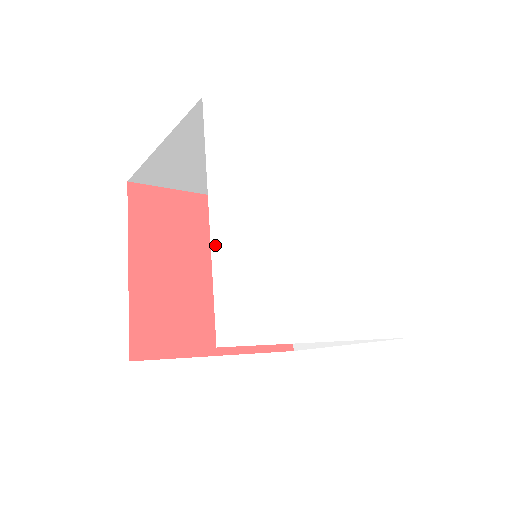
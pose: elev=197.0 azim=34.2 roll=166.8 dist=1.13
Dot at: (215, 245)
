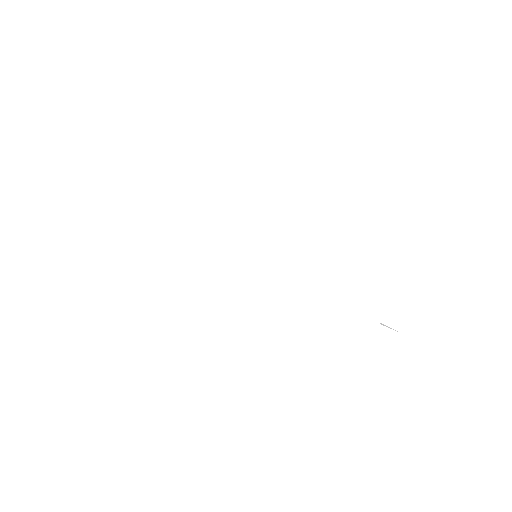
Dot at: (136, 239)
